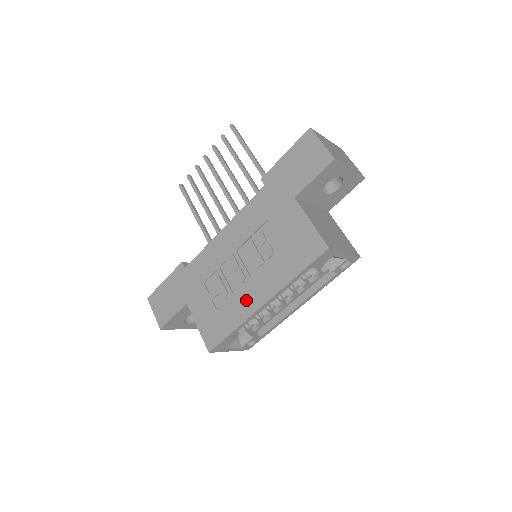
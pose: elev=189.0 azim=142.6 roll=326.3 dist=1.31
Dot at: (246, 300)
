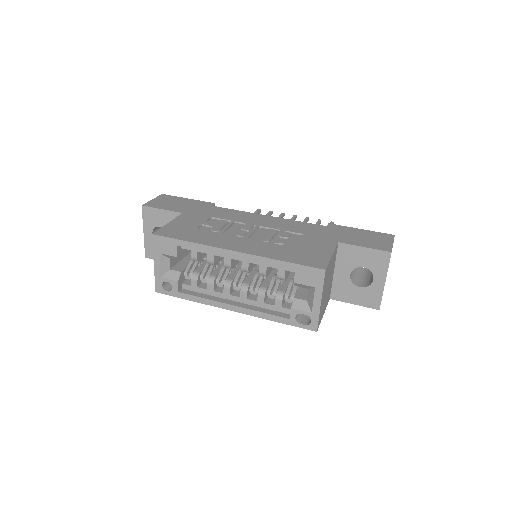
Dot at: (226, 241)
